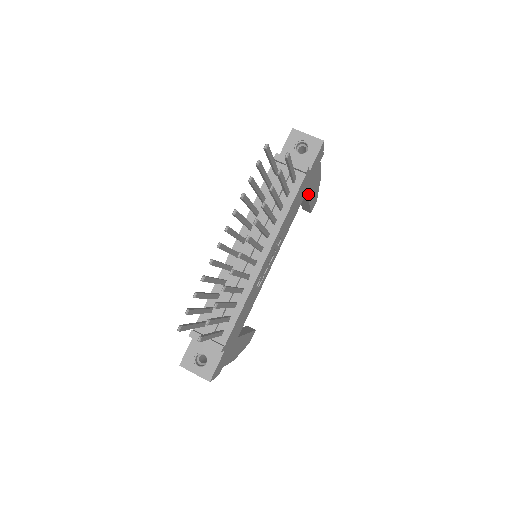
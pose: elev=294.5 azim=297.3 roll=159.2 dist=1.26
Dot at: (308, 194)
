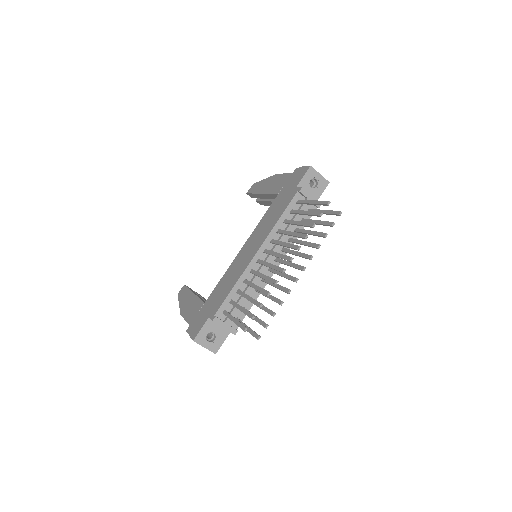
Dot at: occluded
